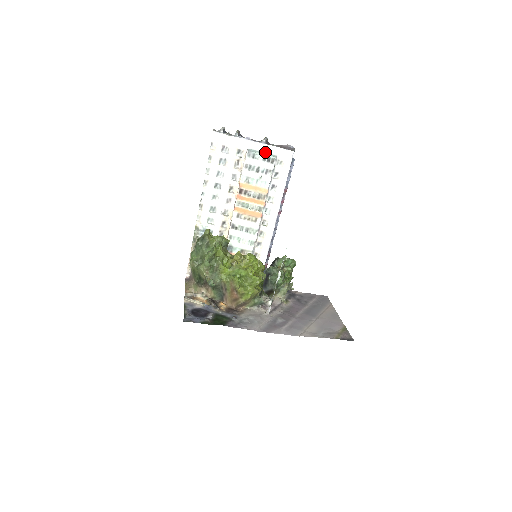
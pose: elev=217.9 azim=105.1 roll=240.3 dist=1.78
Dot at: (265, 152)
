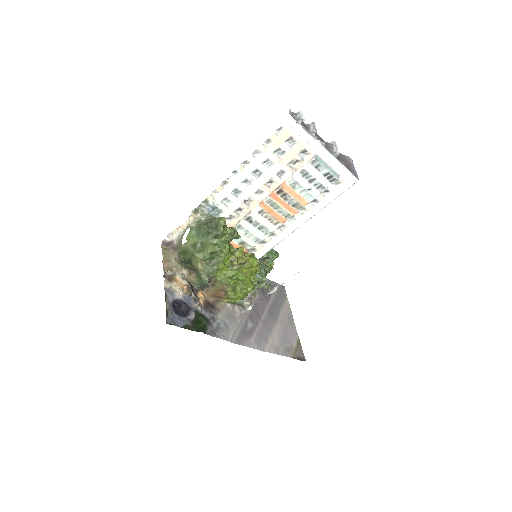
Dot at: (331, 166)
